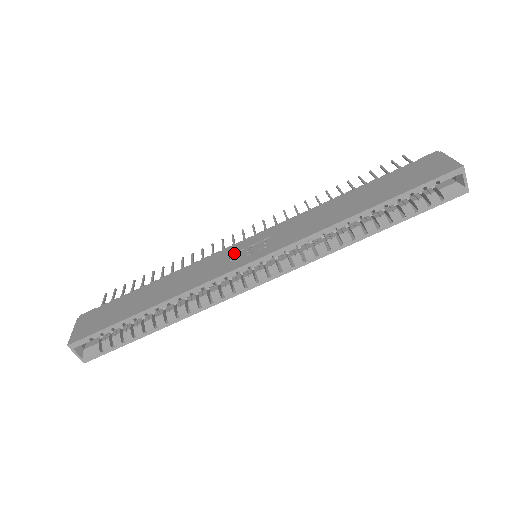
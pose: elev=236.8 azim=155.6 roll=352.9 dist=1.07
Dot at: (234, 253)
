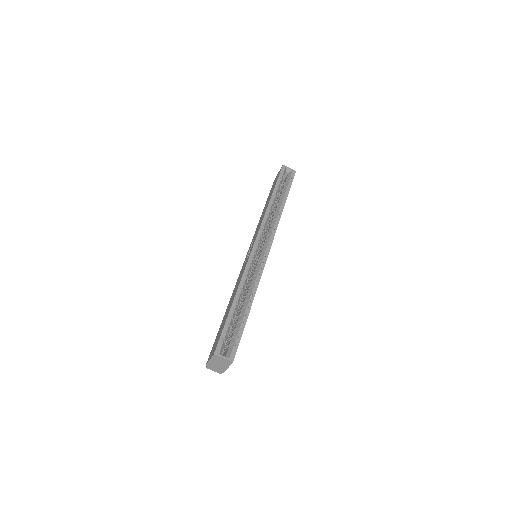
Dot at: (245, 260)
